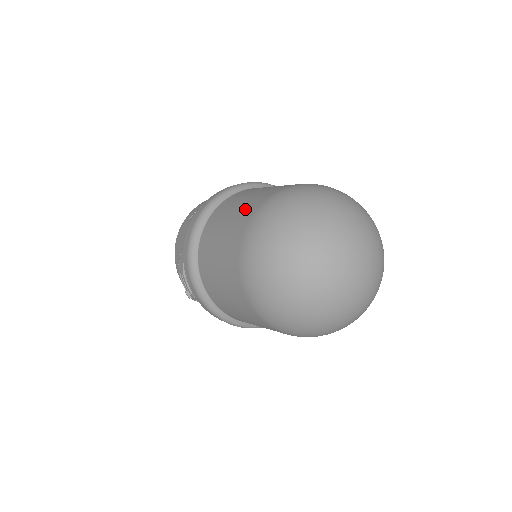
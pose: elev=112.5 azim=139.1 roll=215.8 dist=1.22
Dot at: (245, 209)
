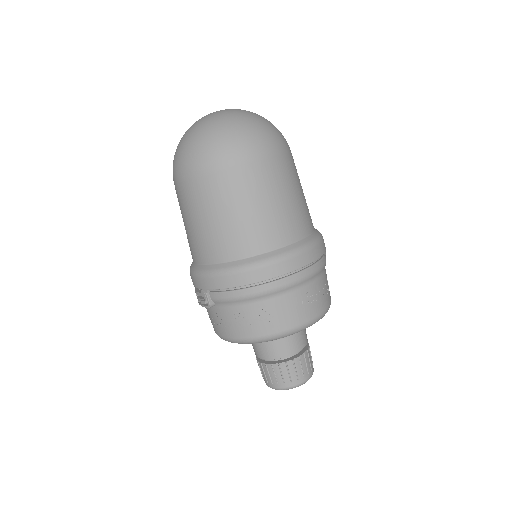
Dot at: occluded
